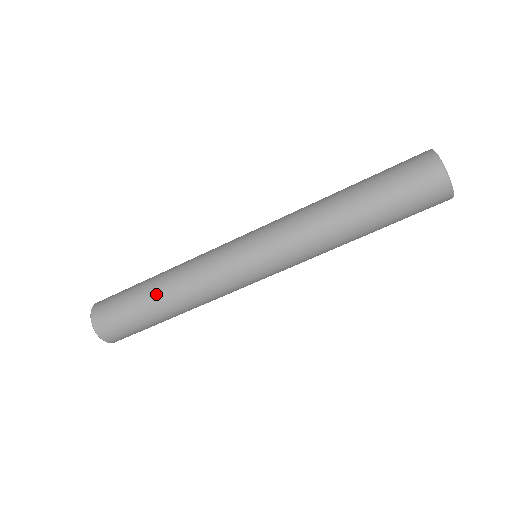
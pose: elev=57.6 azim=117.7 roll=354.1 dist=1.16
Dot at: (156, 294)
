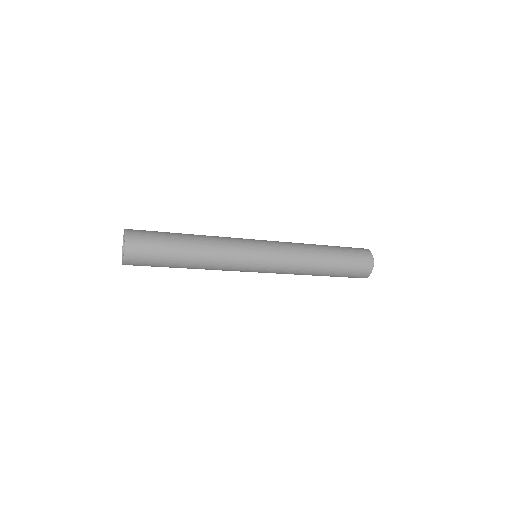
Dot at: occluded
